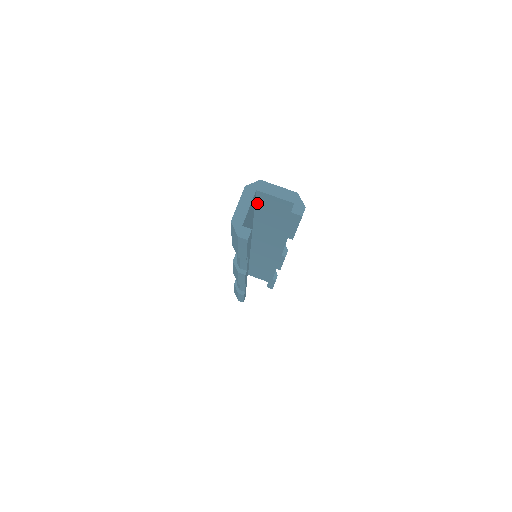
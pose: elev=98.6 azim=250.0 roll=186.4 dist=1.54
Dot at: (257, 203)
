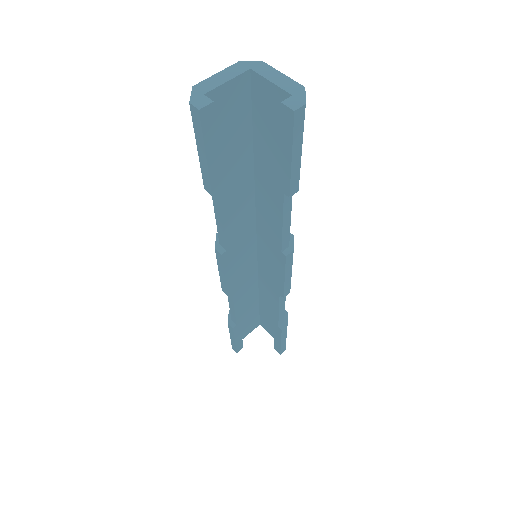
Dot at: (254, 112)
